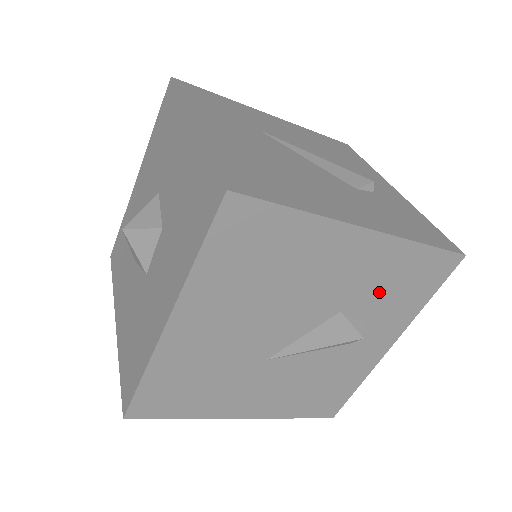
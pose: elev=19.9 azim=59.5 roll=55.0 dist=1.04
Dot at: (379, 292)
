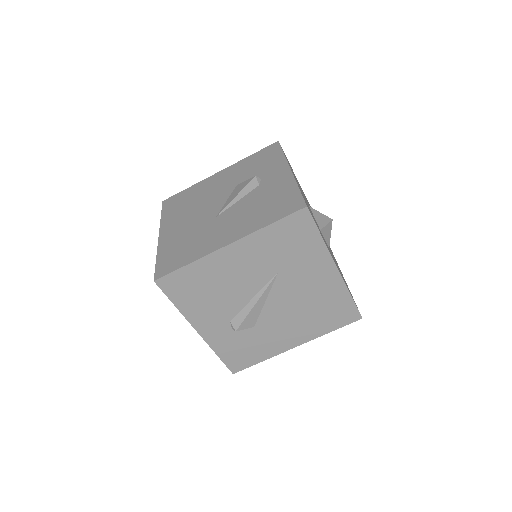
Dot at: (249, 171)
